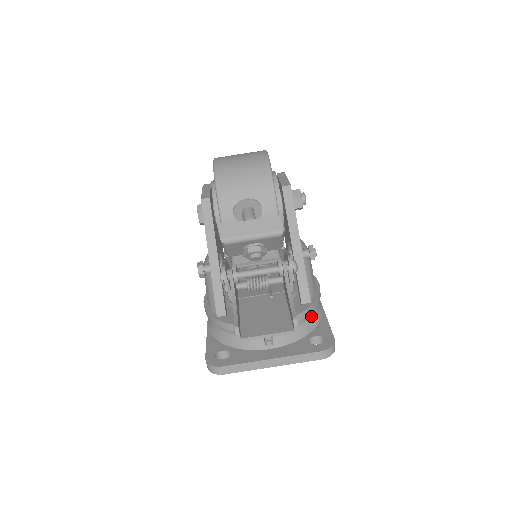
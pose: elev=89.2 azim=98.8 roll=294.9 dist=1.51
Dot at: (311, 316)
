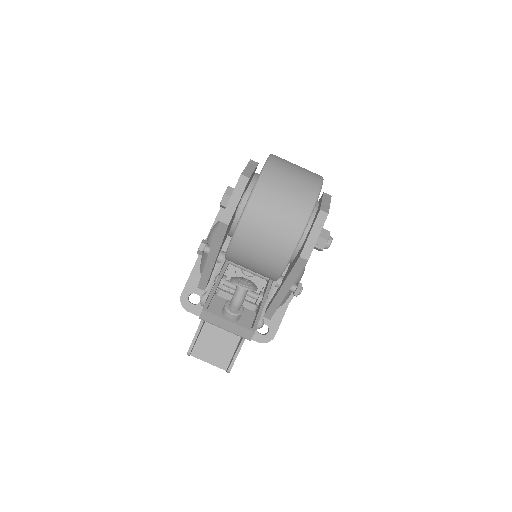
Dot at: occluded
